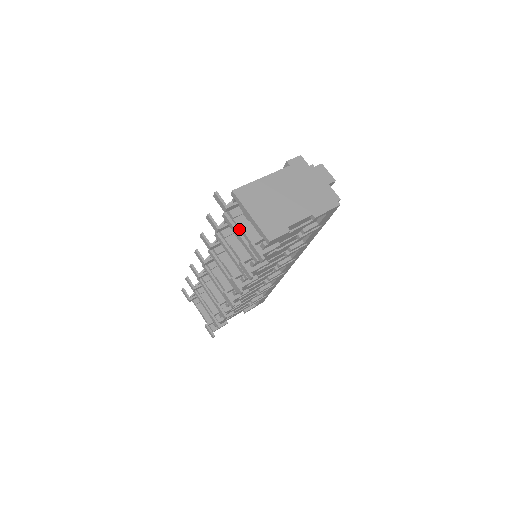
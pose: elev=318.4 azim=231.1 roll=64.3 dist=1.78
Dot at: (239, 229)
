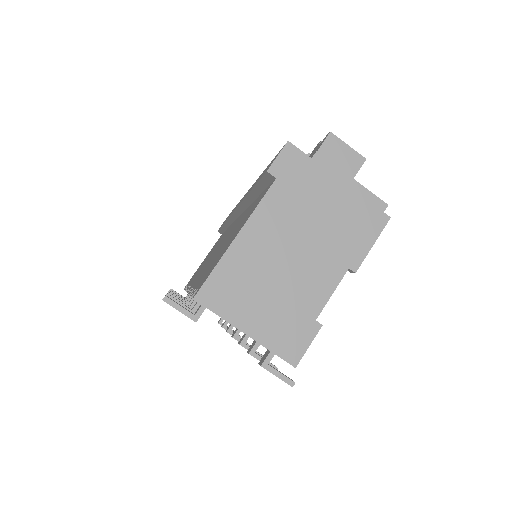
Dot at: occluded
